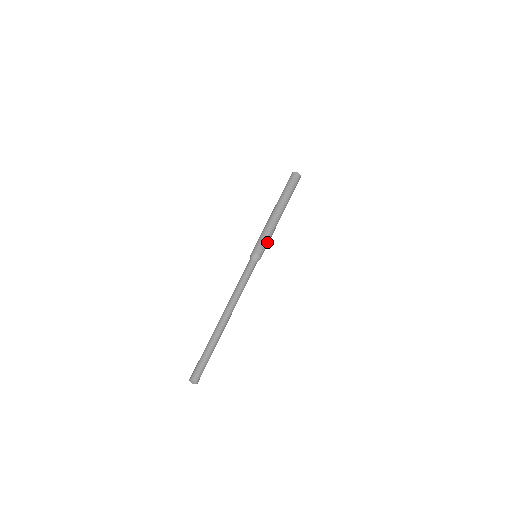
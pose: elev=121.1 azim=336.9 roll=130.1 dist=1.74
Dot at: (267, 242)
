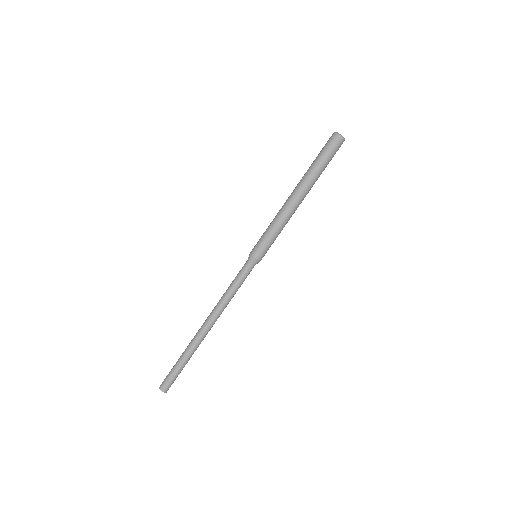
Dot at: (273, 241)
